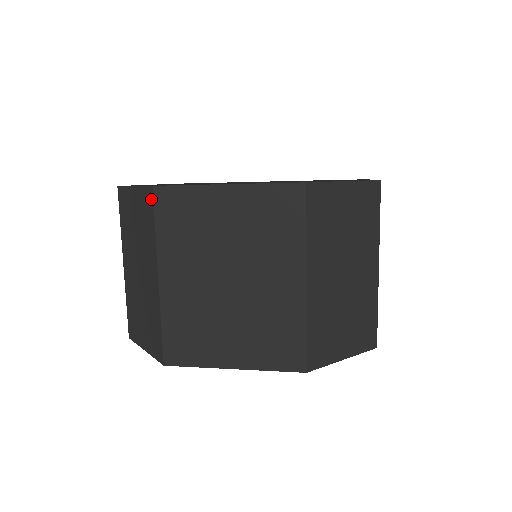
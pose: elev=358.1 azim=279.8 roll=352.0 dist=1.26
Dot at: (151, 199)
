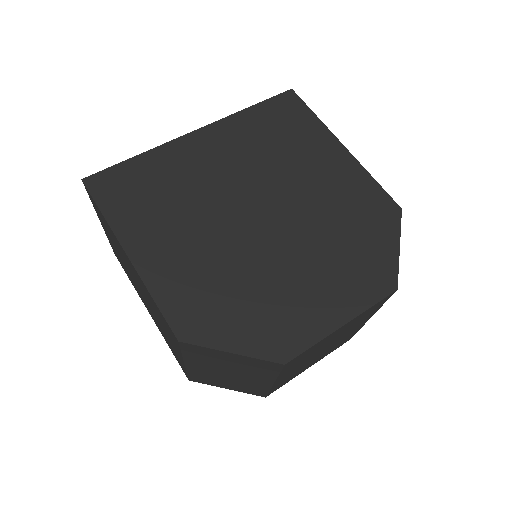
Dot at: (278, 367)
